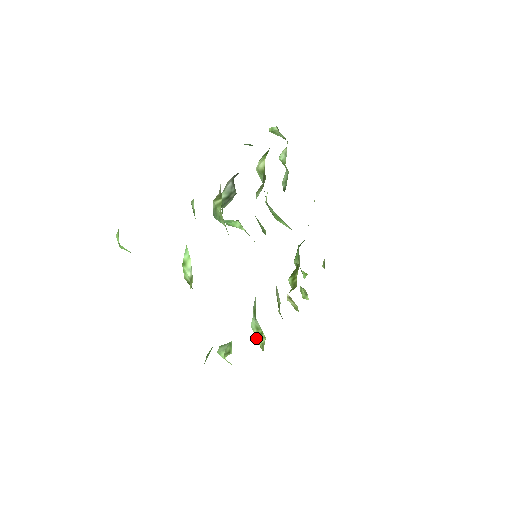
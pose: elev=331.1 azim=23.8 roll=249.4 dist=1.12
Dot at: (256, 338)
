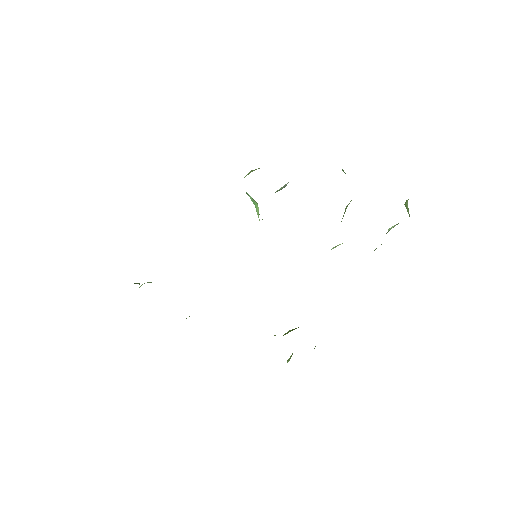
Dot at: occluded
